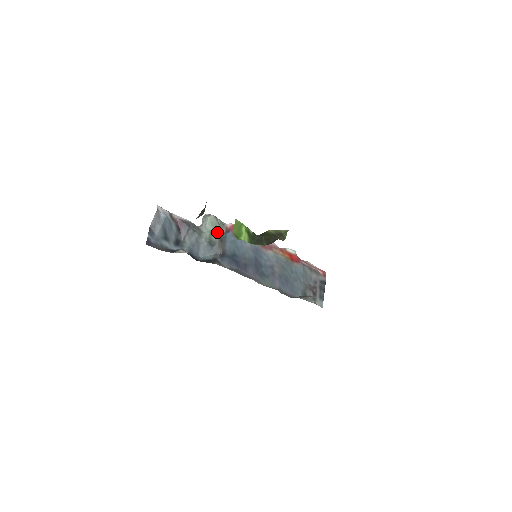
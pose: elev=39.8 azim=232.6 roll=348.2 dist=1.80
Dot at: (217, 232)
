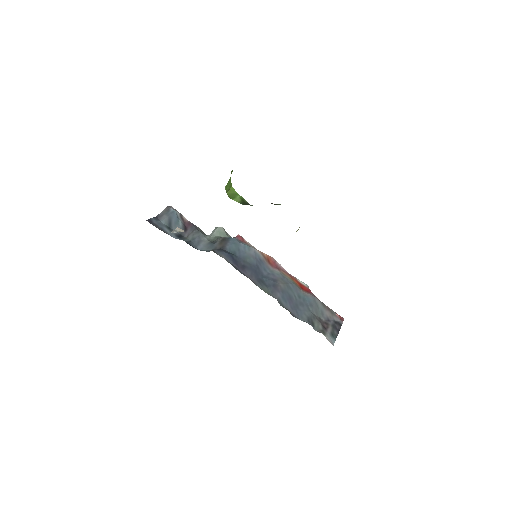
Dot at: occluded
